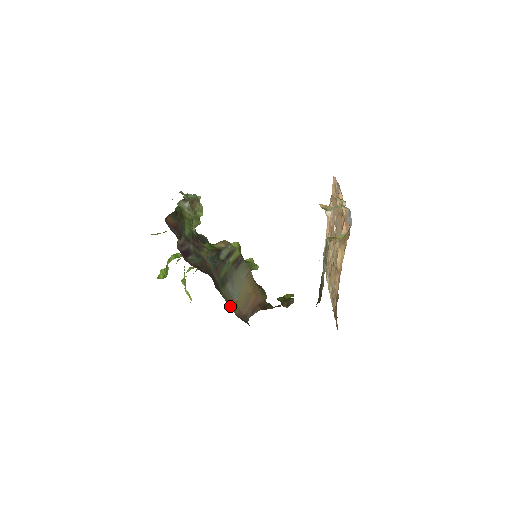
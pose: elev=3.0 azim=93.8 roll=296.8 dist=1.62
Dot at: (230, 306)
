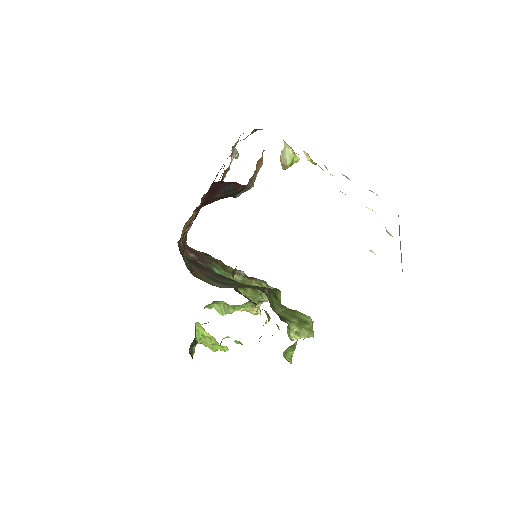
Dot at: (196, 275)
